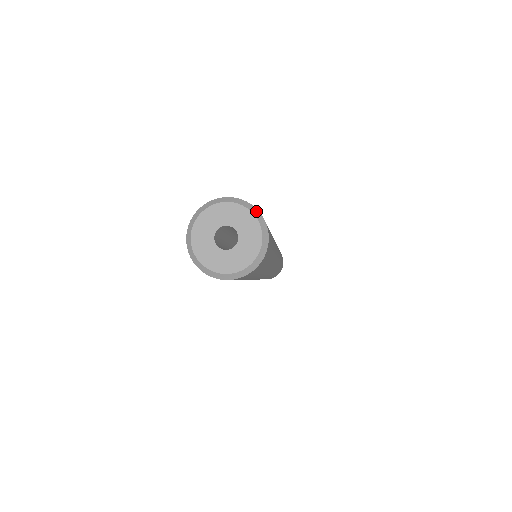
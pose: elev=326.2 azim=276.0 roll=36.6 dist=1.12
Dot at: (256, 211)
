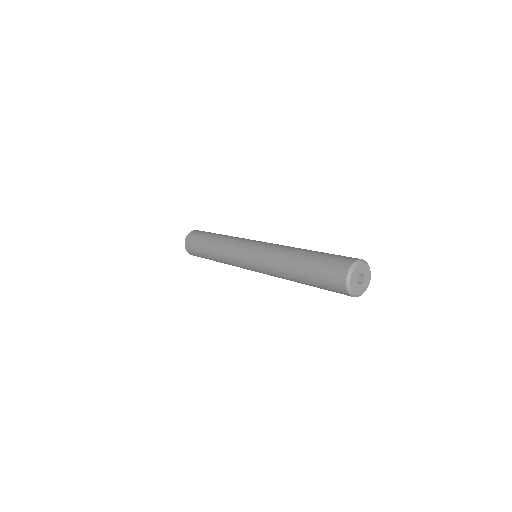
Dot at: (366, 262)
